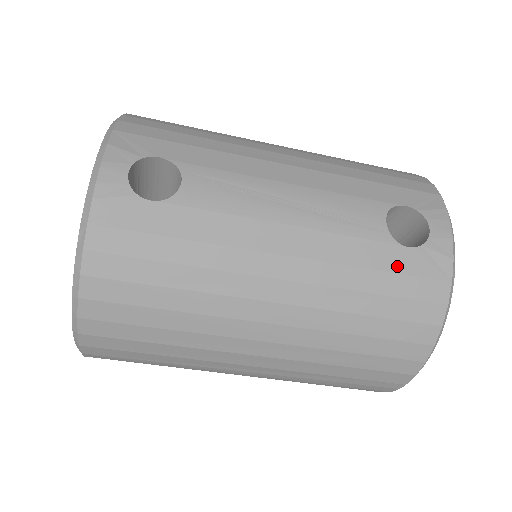
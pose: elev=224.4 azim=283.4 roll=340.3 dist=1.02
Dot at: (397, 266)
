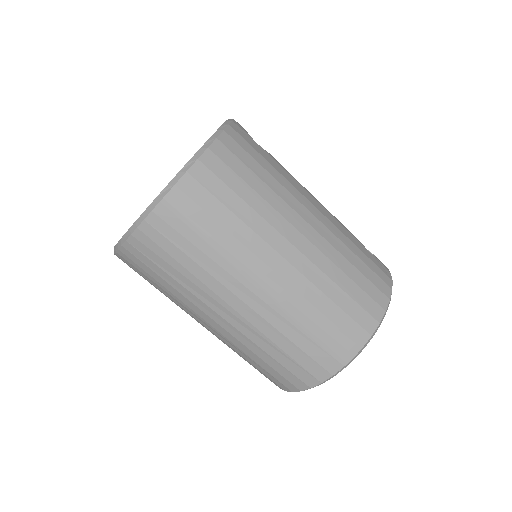
Dot at: (367, 254)
